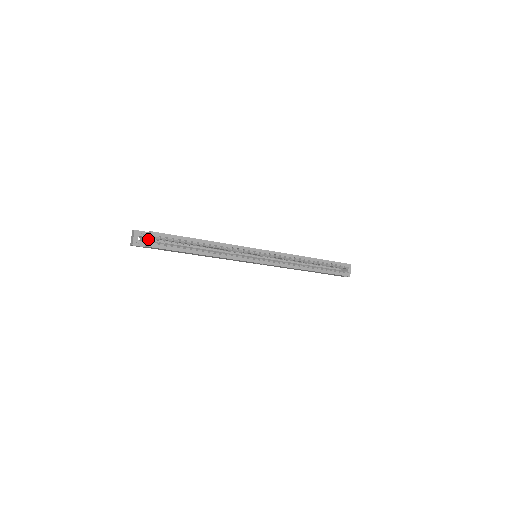
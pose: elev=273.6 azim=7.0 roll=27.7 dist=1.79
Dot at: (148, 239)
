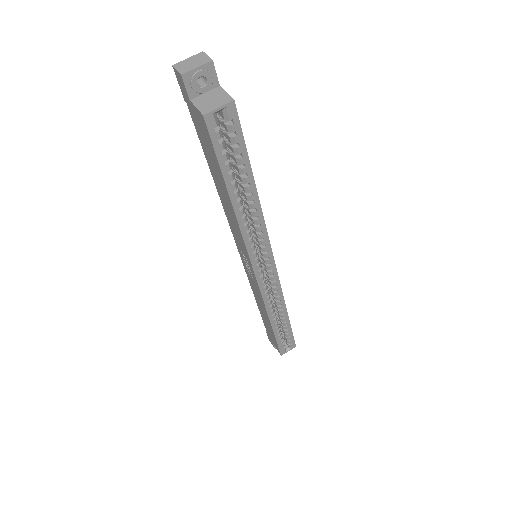
Dot at: (214, 101)
